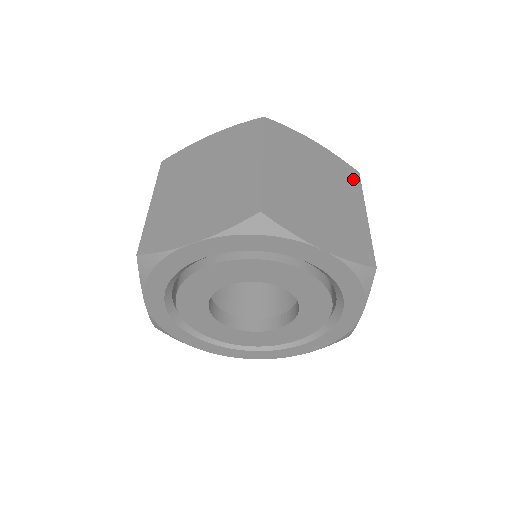
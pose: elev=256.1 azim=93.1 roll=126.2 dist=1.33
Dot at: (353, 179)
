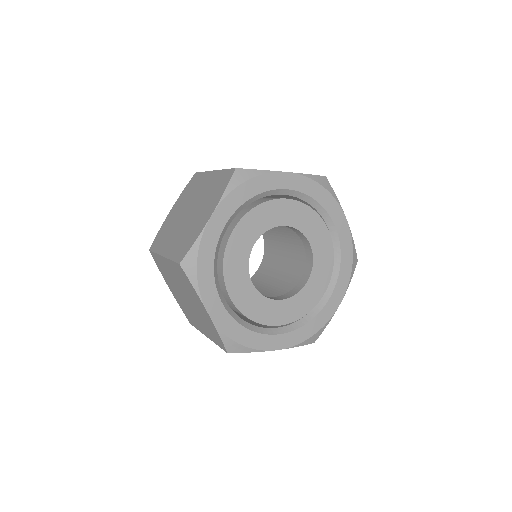
Dot at: occluded
